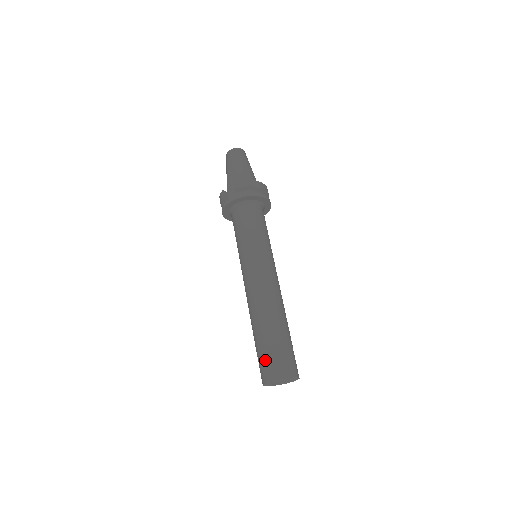
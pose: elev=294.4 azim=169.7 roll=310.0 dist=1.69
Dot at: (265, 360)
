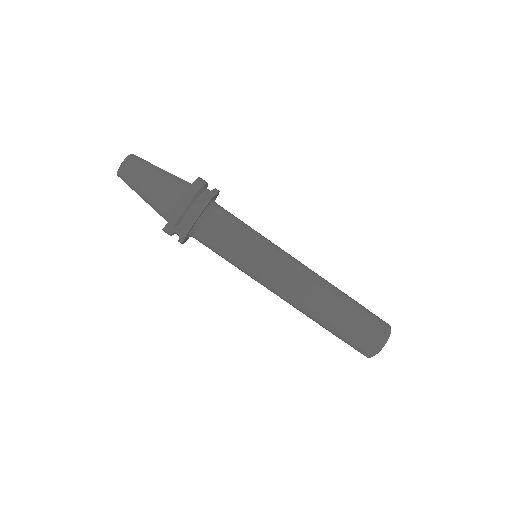
Dot at: (353, 345)
